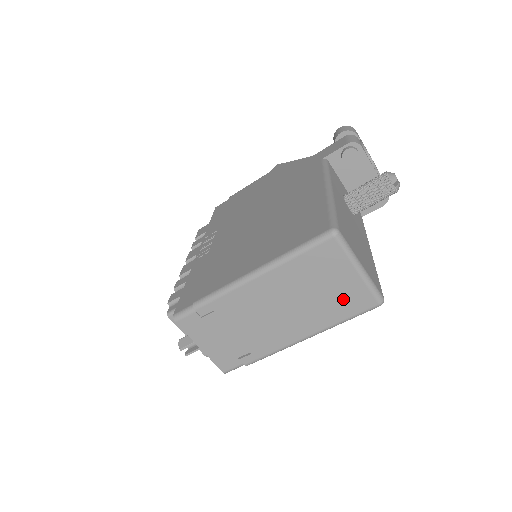
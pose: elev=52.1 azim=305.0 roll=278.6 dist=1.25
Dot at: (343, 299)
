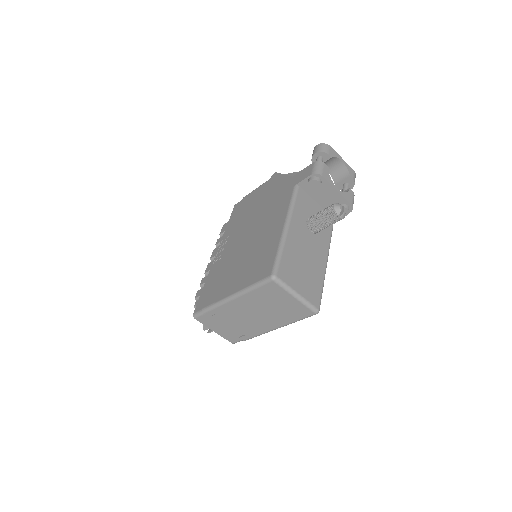
Dot at: (291, 311)
